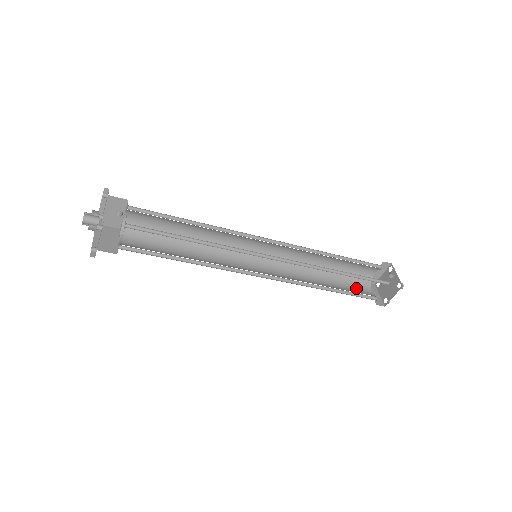
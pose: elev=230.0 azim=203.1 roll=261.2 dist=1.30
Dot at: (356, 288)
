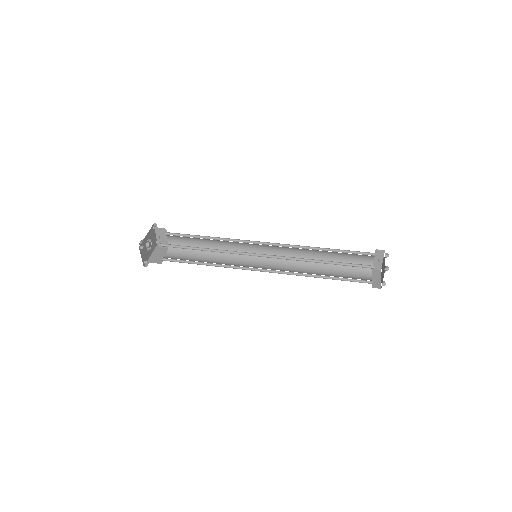
Dot at: (355, 275)
